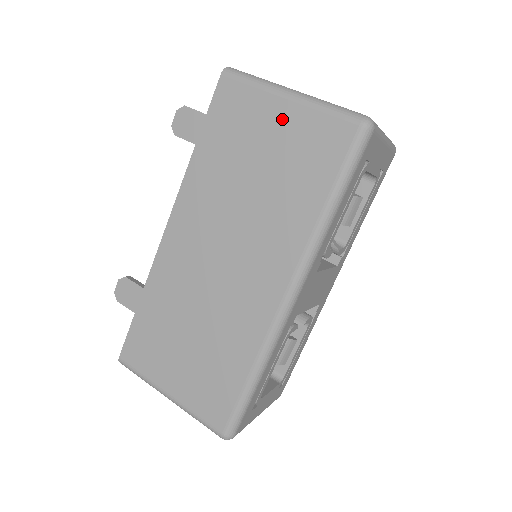
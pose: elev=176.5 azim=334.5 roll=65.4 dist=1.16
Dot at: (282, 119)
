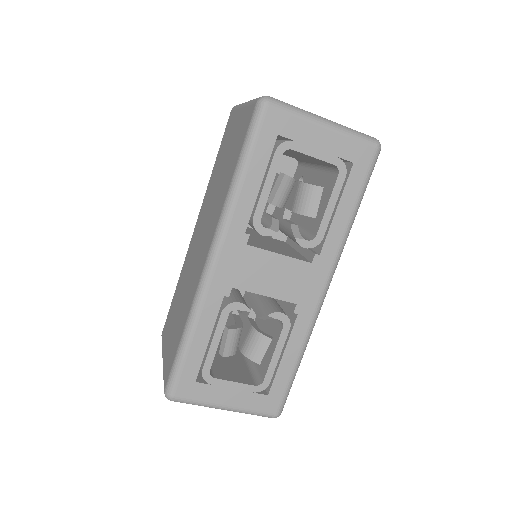
Dot at: (237, 123)
